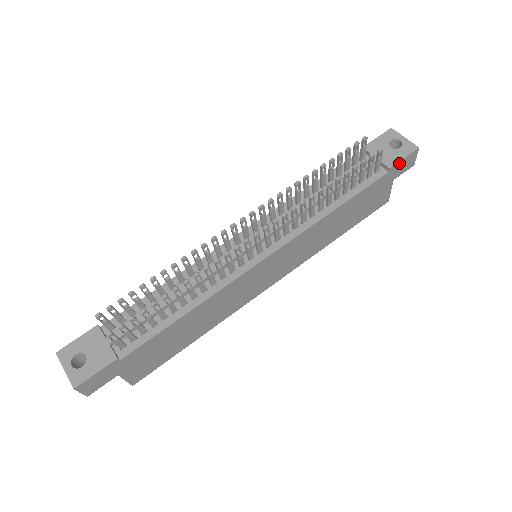
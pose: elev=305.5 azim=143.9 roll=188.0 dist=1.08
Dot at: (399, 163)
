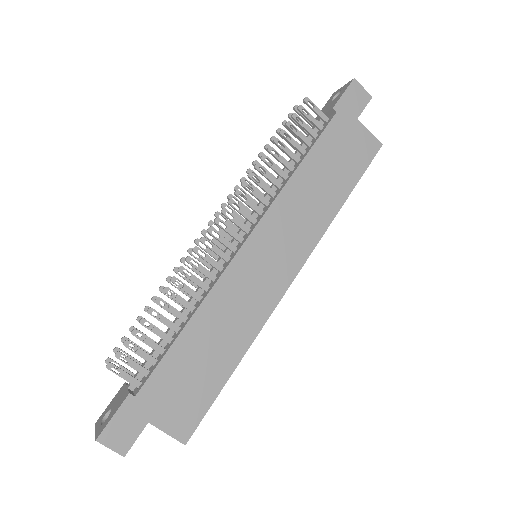
Dot at: (342, 100)
